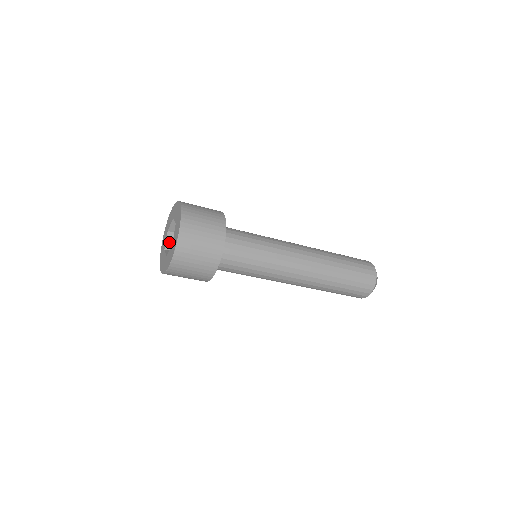
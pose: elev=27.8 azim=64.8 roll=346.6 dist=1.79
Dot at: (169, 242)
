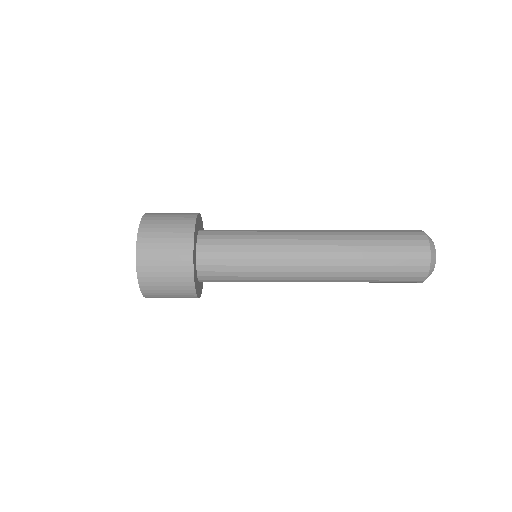
Dot at: occluded
